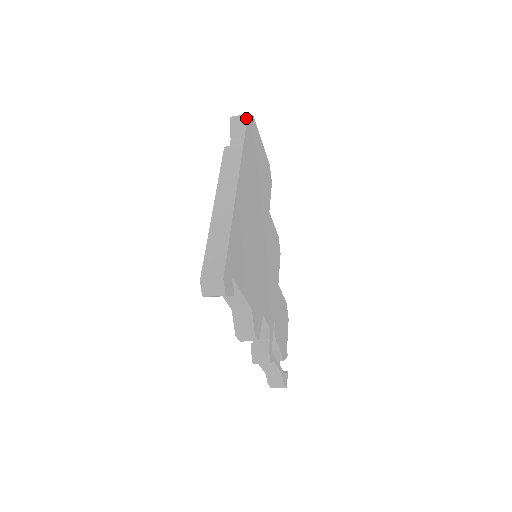
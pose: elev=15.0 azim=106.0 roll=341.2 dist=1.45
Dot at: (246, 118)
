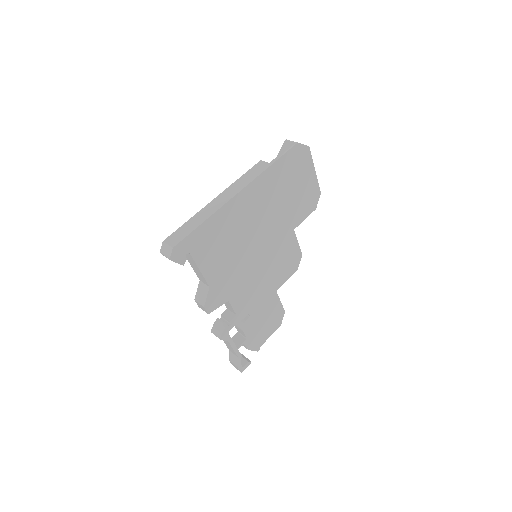
Dot at: (293, 145)
